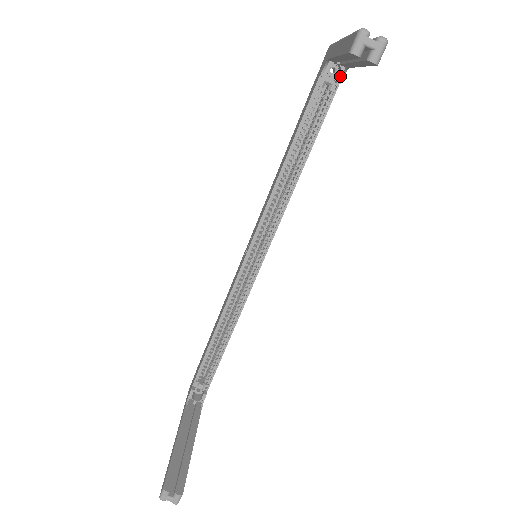
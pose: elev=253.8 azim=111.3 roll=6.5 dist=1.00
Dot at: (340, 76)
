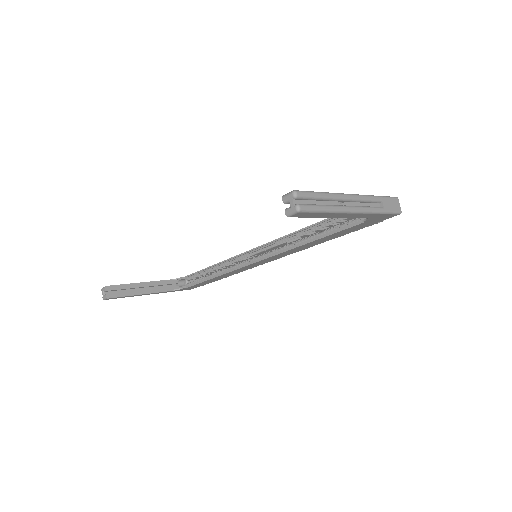
Dot at: occluded
